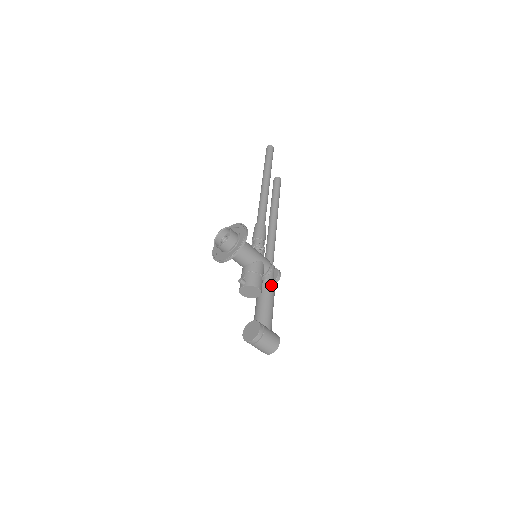
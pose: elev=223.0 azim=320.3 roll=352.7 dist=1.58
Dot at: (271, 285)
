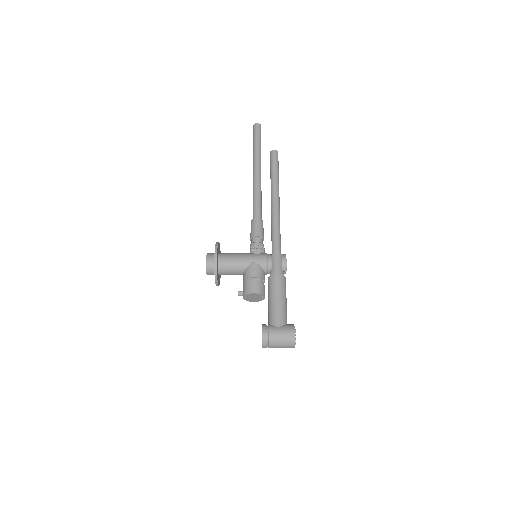
Dot at: (274, 278)
